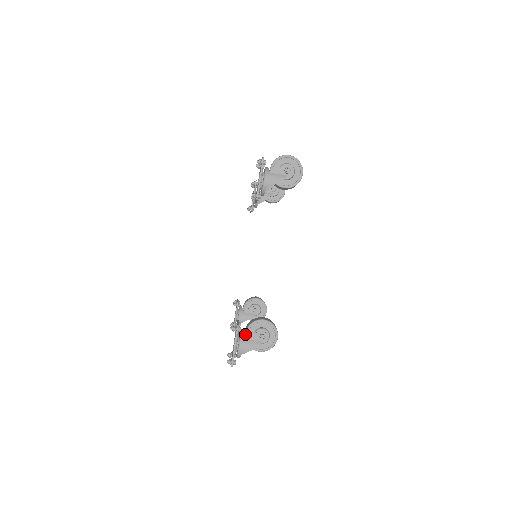
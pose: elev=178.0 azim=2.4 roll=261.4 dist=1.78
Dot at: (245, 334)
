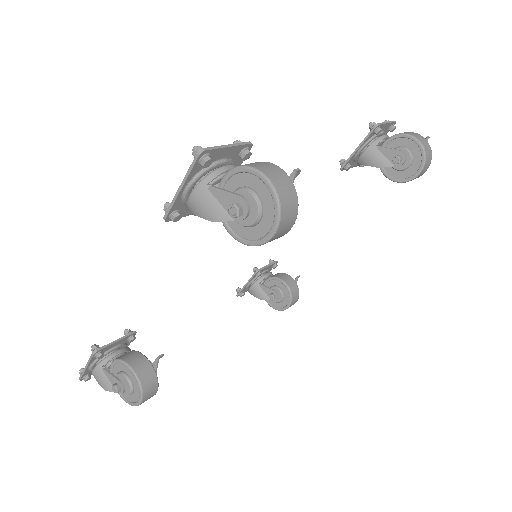
Dot at: (111, 363)
